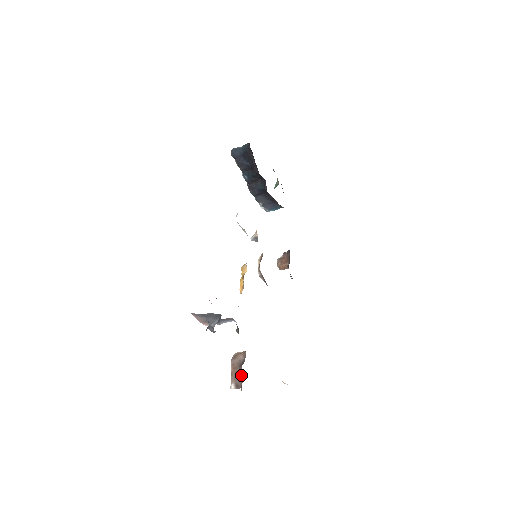
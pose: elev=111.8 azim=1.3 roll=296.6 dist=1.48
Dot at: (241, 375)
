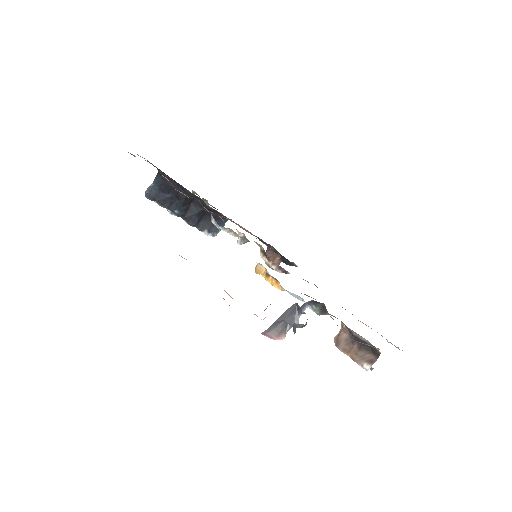
Dot at: (363, 349)
